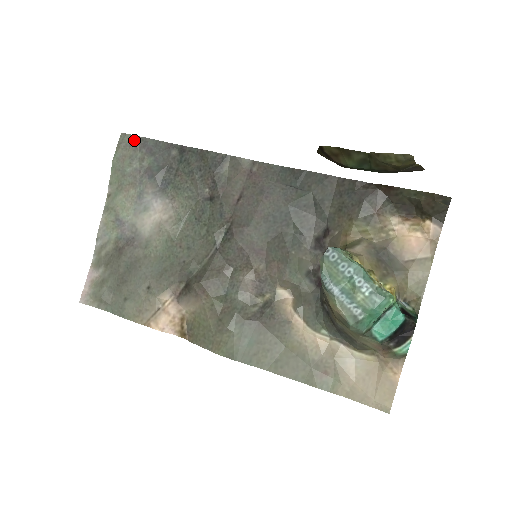
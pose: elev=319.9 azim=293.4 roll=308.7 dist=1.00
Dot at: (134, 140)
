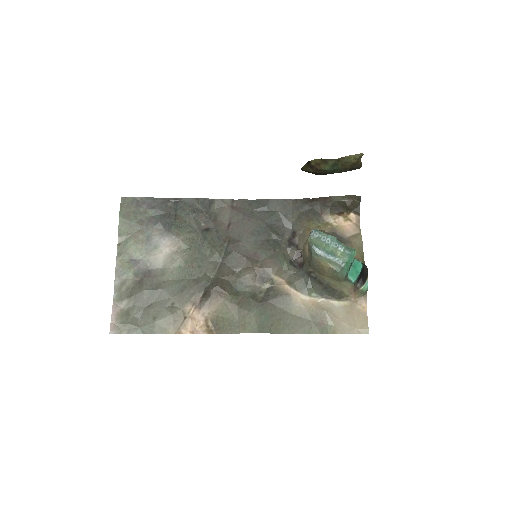
Dot at: (134, 200)
